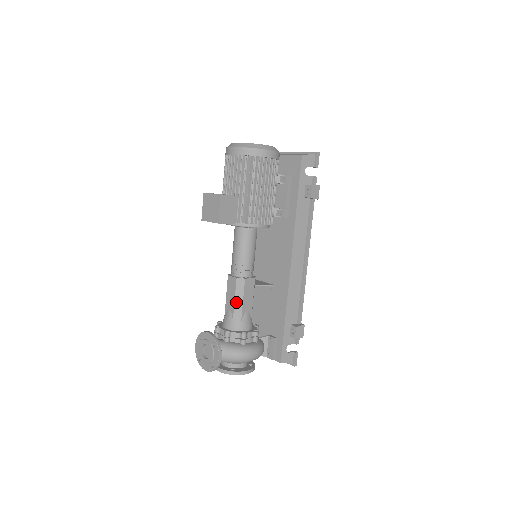
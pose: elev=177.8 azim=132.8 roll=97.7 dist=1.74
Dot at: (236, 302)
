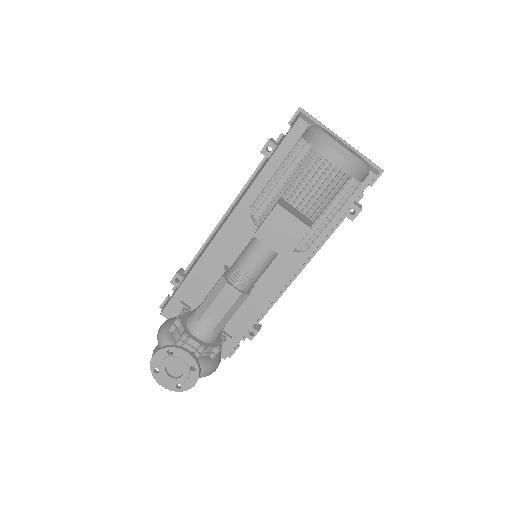
Dot at: (226, 316)
